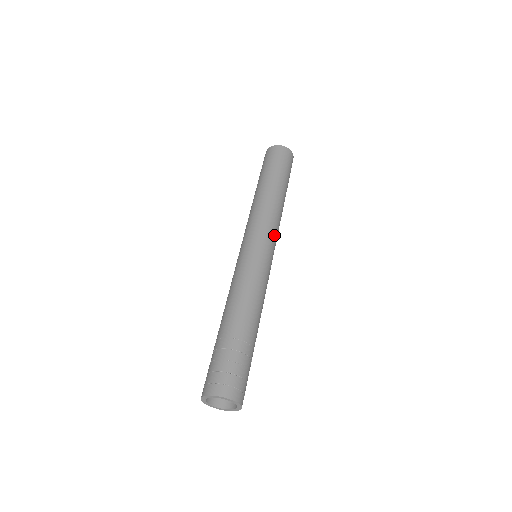
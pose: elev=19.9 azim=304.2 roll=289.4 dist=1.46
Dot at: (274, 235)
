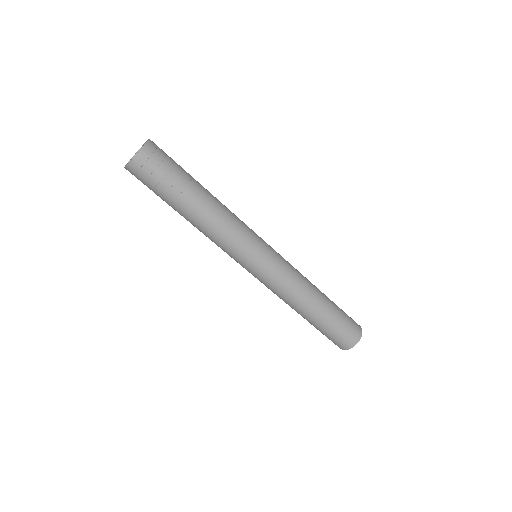
Dot at: (283, 258)
